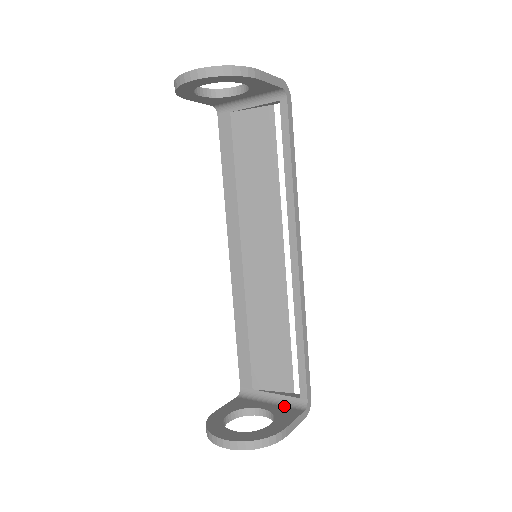
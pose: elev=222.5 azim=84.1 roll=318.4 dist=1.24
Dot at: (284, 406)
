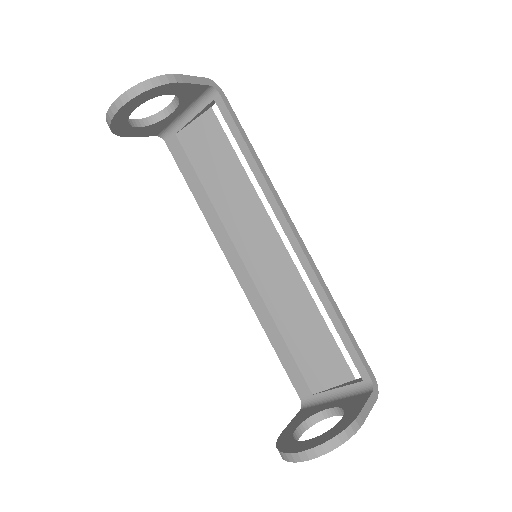
Dot at: (350, 396)
